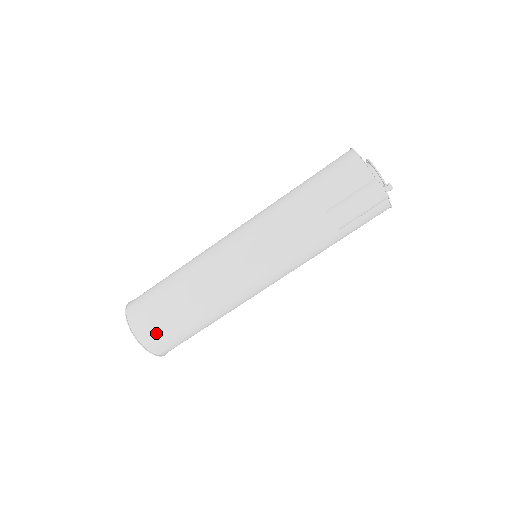
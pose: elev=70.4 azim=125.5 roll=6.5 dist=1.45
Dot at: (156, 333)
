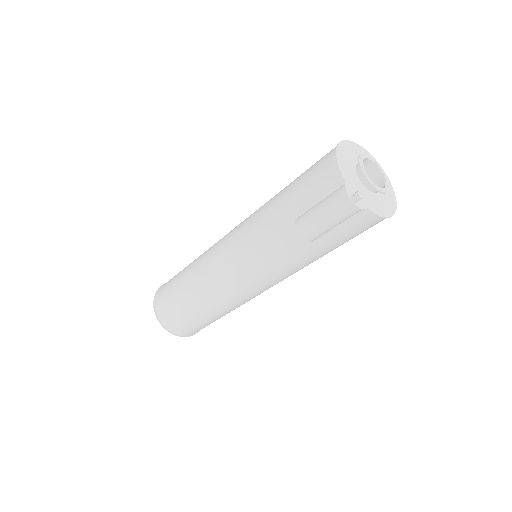
Dot at: (170, 317)
